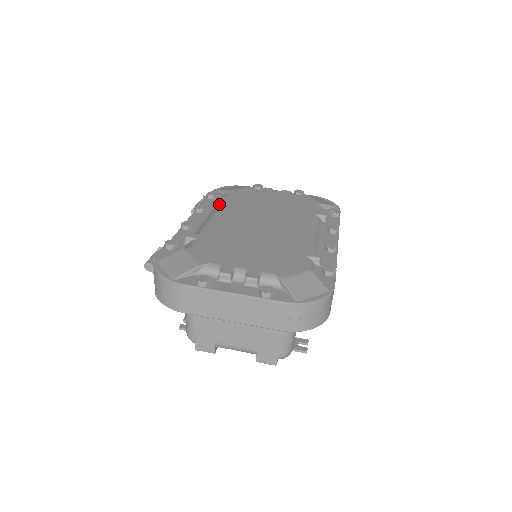
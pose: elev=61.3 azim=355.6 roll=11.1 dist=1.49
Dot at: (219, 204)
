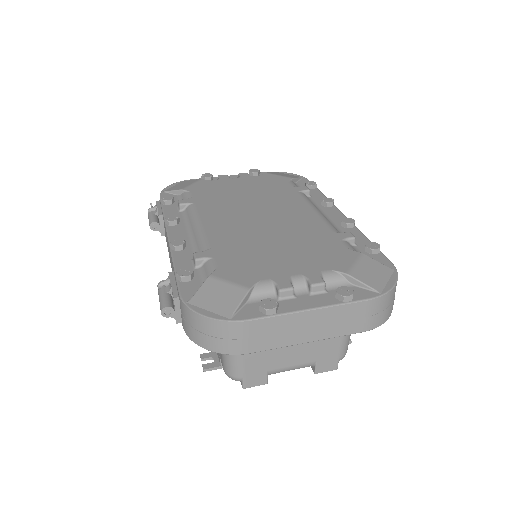
Dot at: (189, 208)
